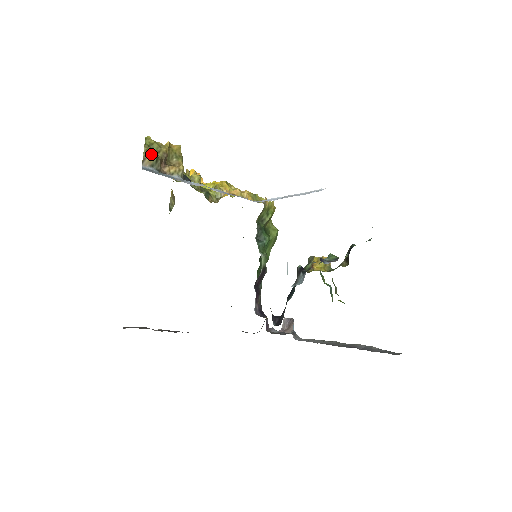
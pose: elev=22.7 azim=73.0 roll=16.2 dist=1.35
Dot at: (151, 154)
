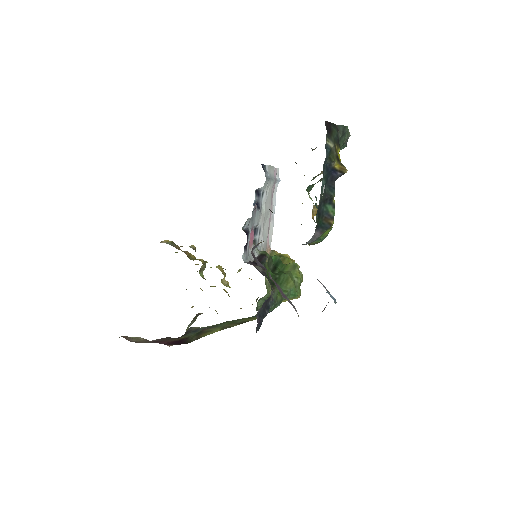
Dot at: (168, 241)
